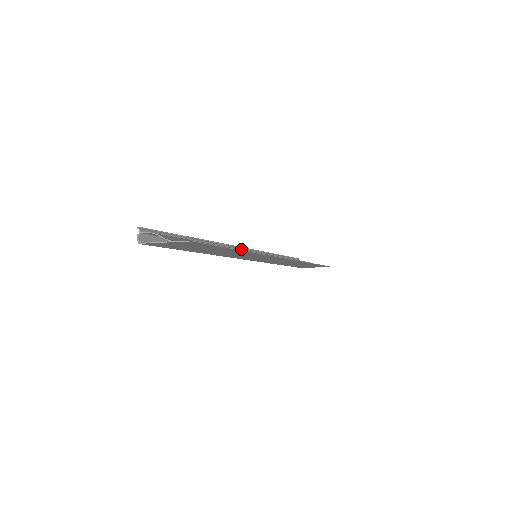
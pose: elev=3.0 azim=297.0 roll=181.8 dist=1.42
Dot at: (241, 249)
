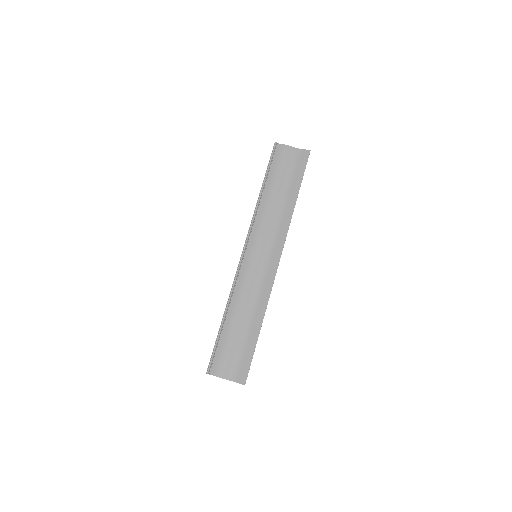
Dot at: (243, 256)
